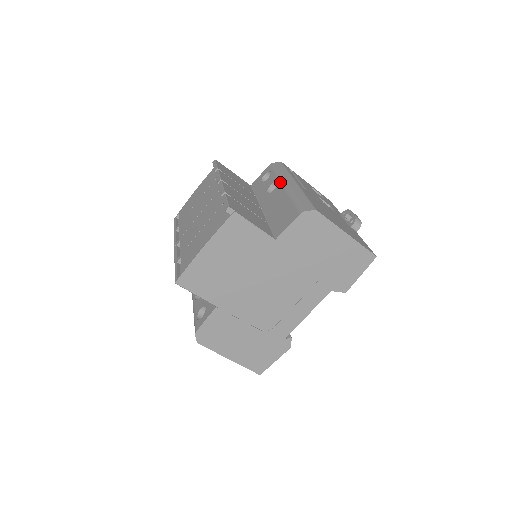
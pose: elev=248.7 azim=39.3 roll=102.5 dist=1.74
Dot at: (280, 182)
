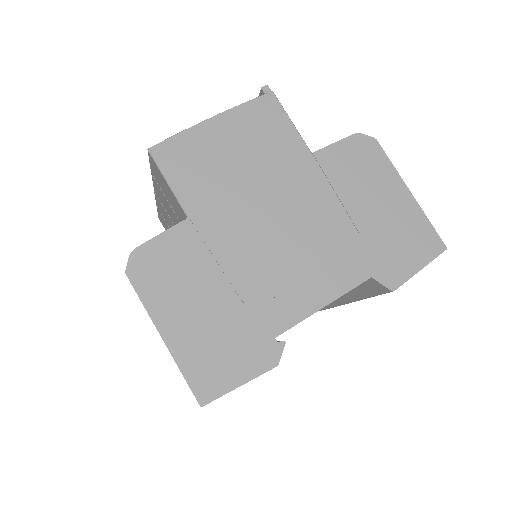
Dot at: occluded
